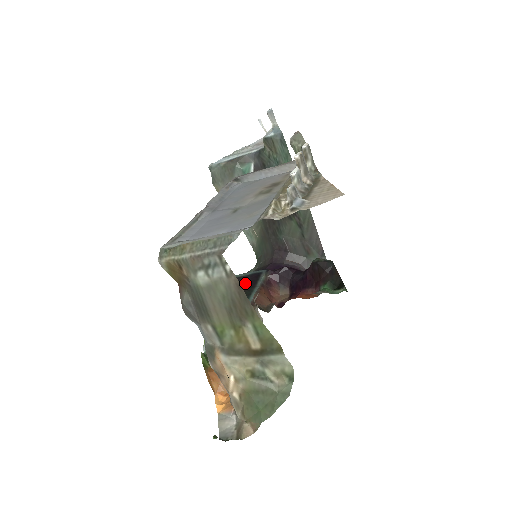
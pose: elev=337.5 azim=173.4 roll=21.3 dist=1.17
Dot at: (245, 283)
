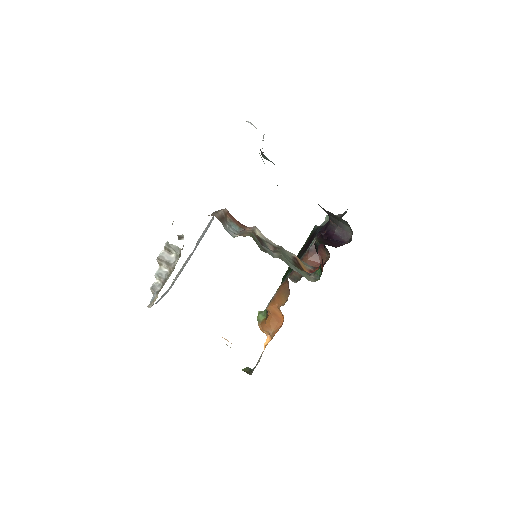
Dot at: (310, 242)
